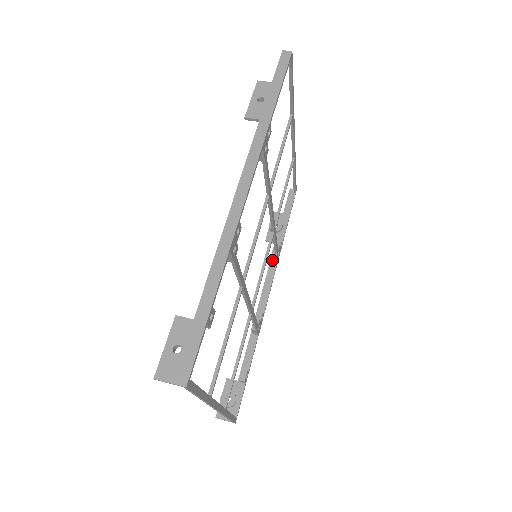
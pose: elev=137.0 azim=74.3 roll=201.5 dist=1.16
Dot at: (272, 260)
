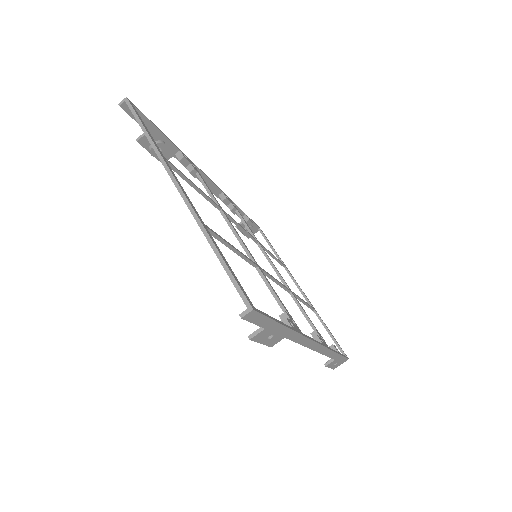
Dot at: occluded
